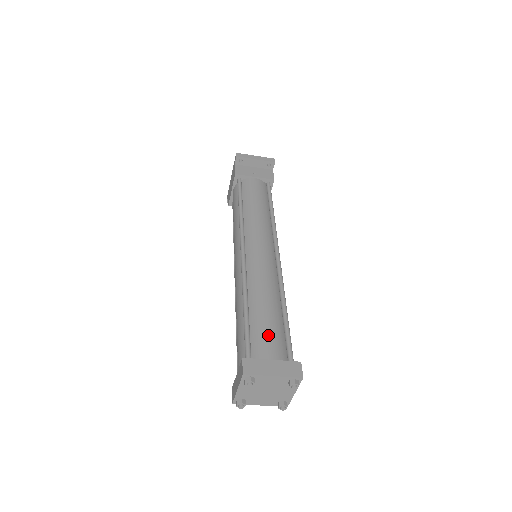
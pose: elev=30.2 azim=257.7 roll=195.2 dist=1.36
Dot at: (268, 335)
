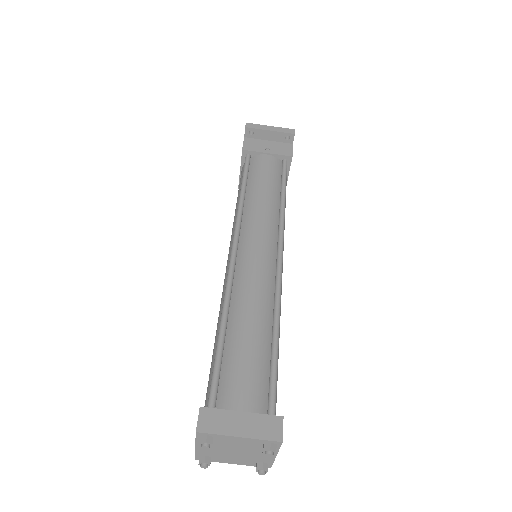
Dot at: (244, 373)
